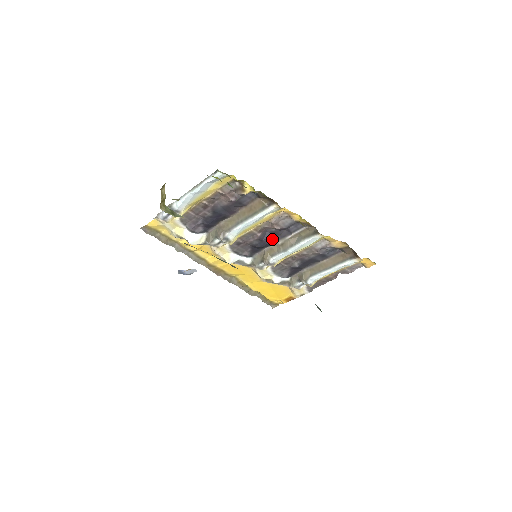
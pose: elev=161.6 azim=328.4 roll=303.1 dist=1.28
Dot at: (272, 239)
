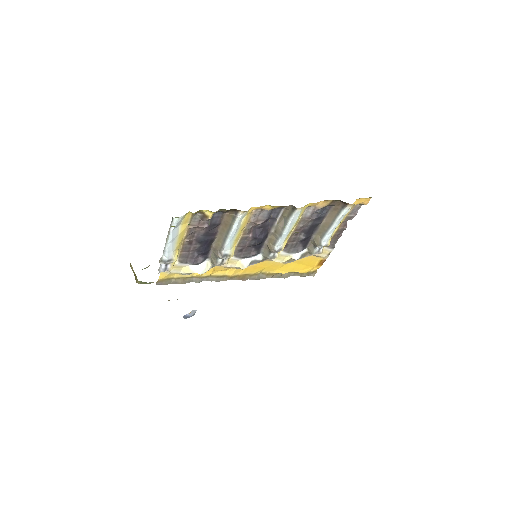
Dot at: (264, 232)
